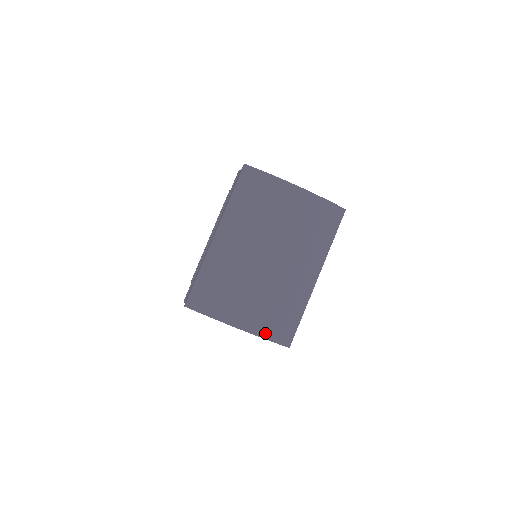
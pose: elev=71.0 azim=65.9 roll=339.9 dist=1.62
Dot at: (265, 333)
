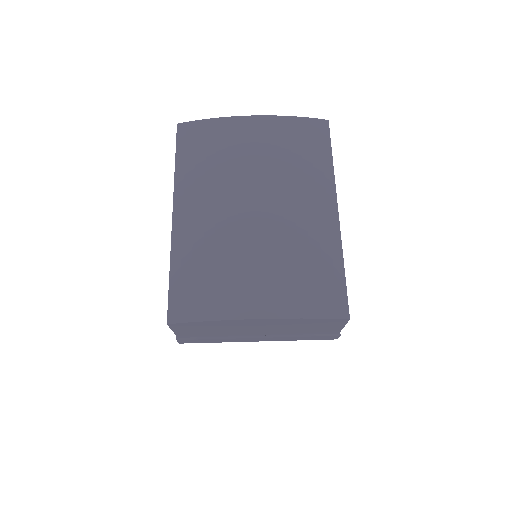
Dot at: (301, 310)
